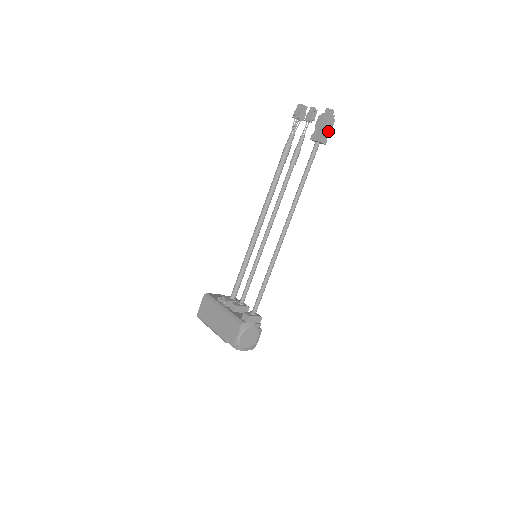
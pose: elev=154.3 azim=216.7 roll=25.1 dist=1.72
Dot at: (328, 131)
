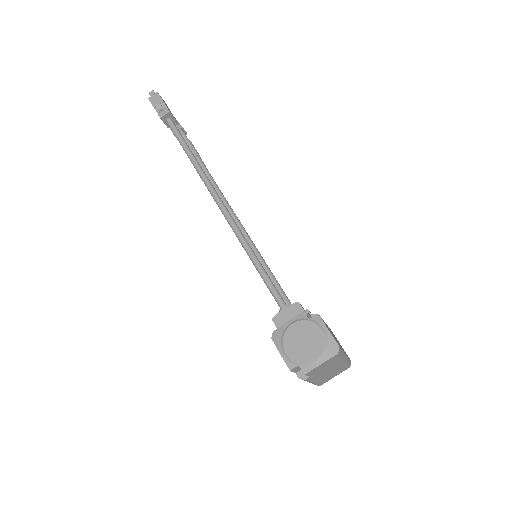
Dot at: (160, 104)
